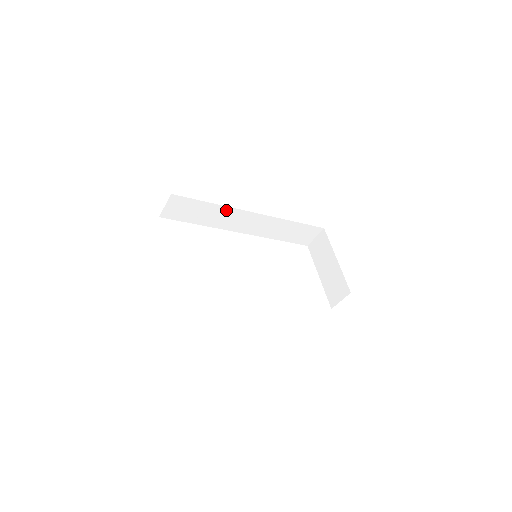
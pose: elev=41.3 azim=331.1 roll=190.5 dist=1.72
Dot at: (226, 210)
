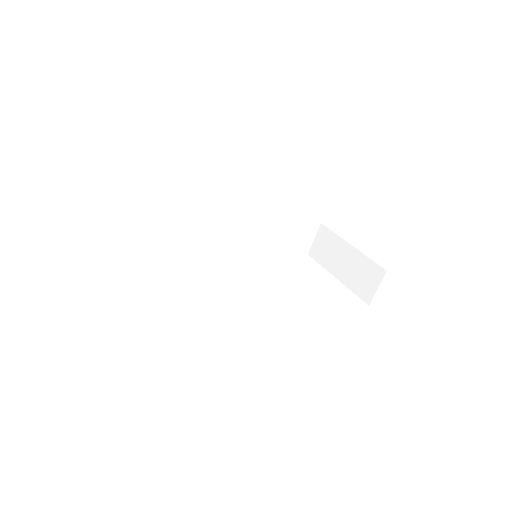
Dot at: (201, 213)
